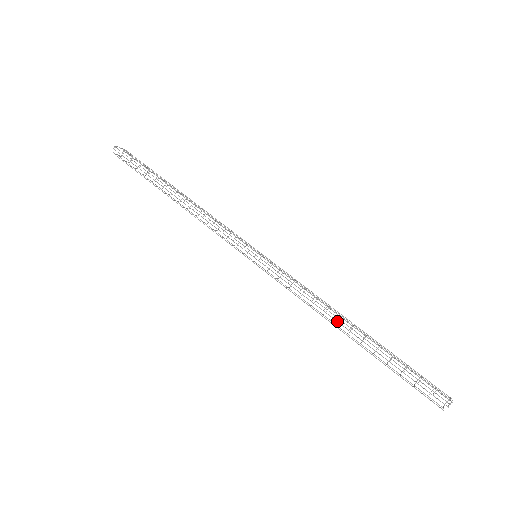
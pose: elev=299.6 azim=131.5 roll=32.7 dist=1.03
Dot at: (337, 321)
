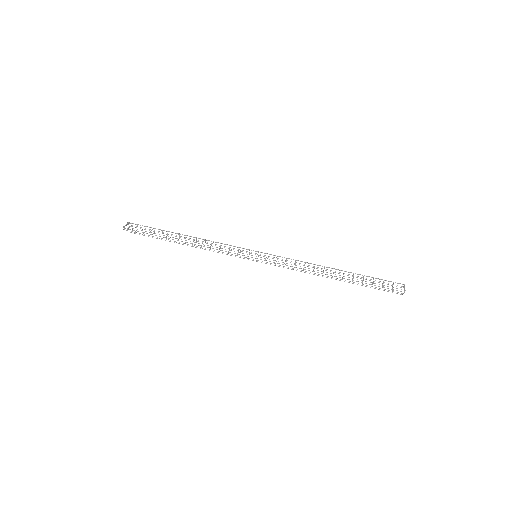
Dot at: (323, 275)
